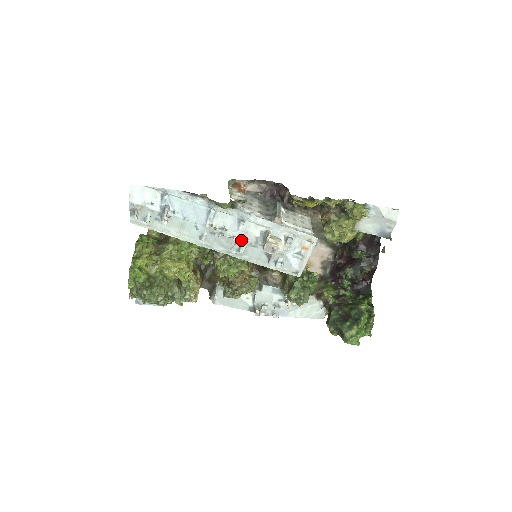
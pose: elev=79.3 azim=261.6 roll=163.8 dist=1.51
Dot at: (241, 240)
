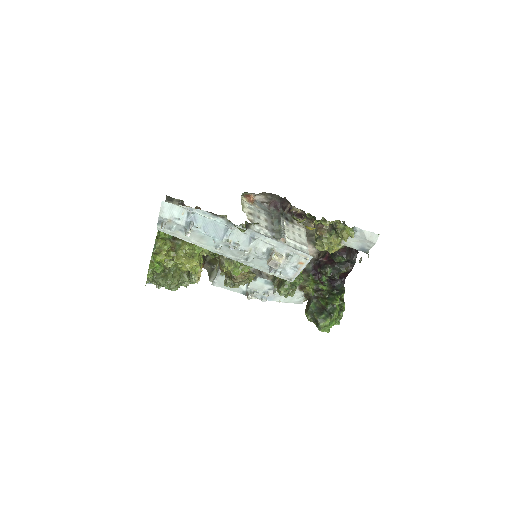
Dot at: (250, 253)
